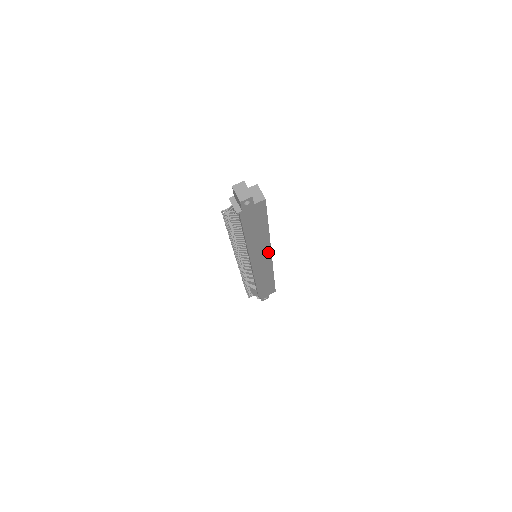
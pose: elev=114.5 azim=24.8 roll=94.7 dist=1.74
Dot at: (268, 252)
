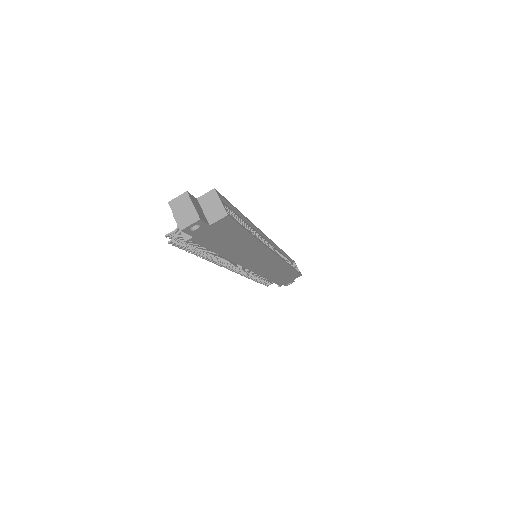
Dot at: (269, 254)
